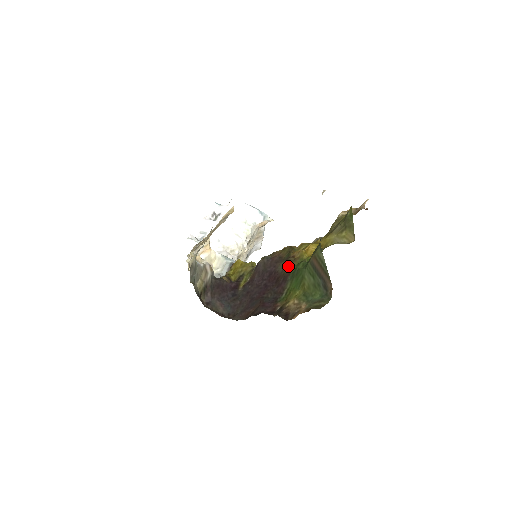
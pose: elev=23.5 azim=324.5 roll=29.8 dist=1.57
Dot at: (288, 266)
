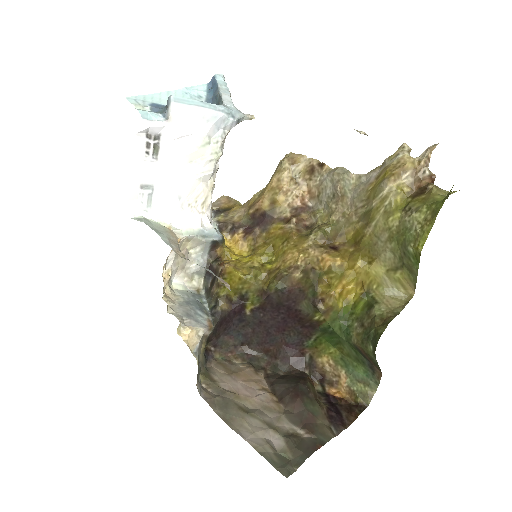
Dot at: (317, 317)
